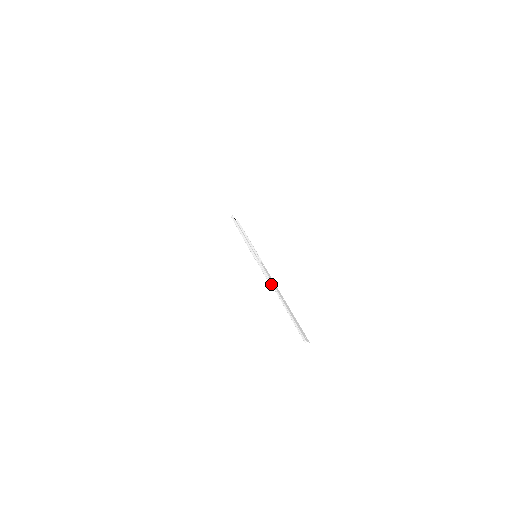
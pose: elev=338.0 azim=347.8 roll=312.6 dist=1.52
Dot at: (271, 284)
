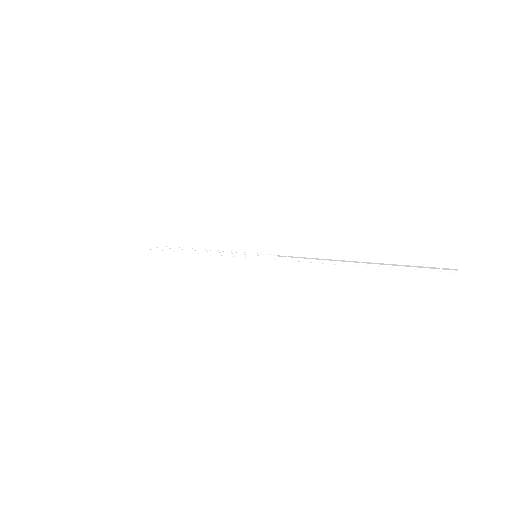
Dot at: (331, 262)
